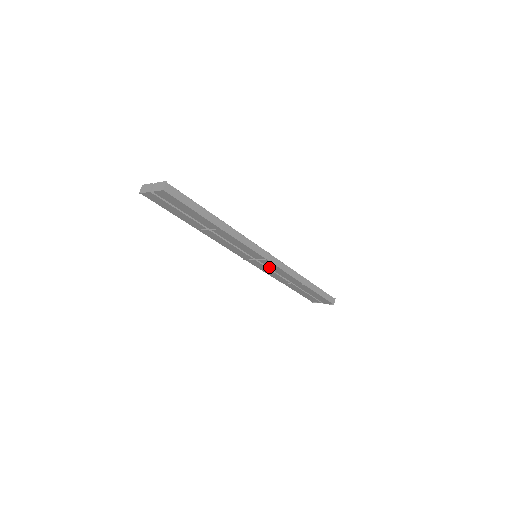
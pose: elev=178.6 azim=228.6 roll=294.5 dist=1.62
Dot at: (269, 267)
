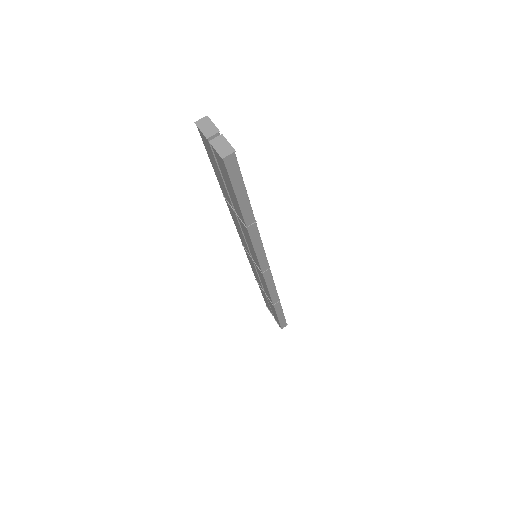
Dot at: (258, 272)
